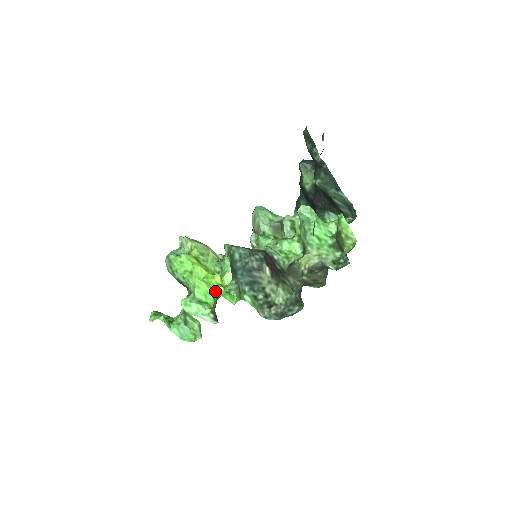
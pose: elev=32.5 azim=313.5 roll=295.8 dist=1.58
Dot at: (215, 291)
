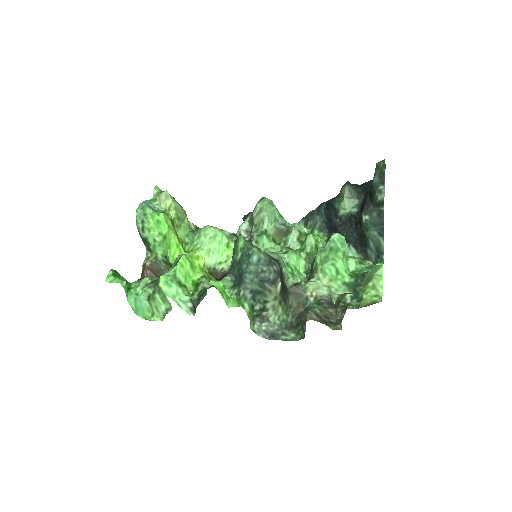
Dot at: (216, 287)
